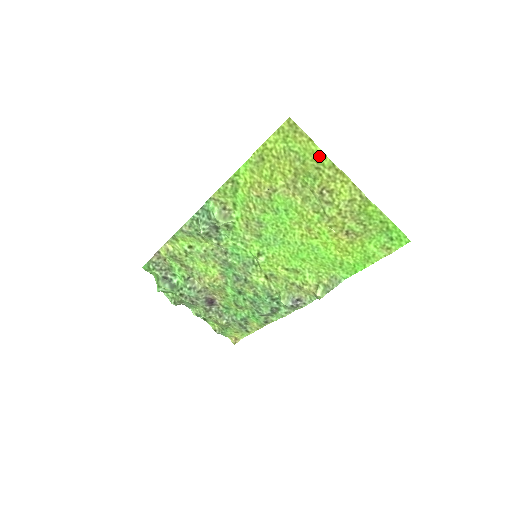
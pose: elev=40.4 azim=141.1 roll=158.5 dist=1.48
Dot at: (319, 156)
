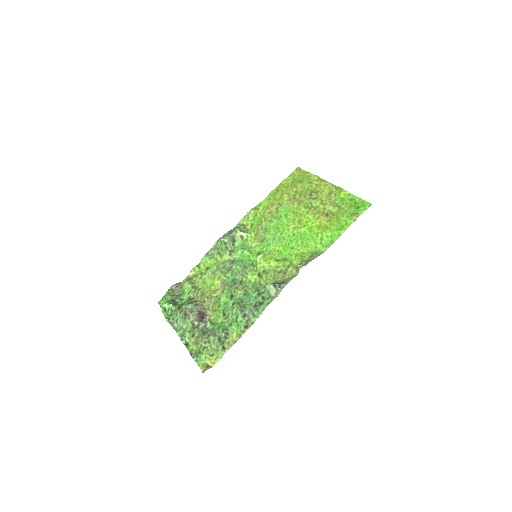
Dot at: (311, 177)
